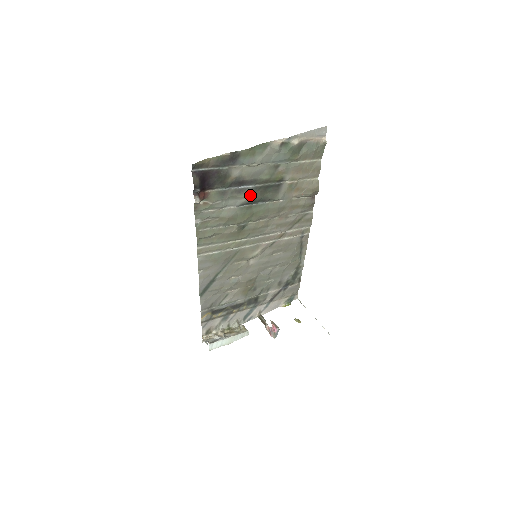
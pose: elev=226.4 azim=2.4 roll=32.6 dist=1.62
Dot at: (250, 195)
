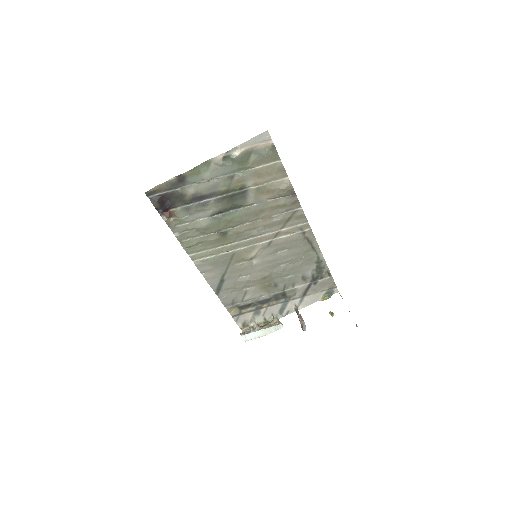
Dot at: (216, 206)
